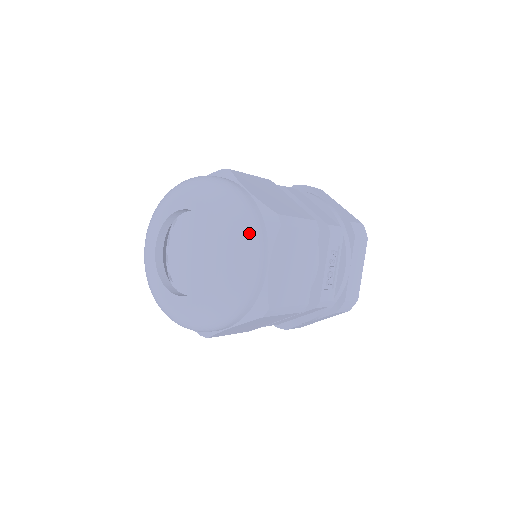
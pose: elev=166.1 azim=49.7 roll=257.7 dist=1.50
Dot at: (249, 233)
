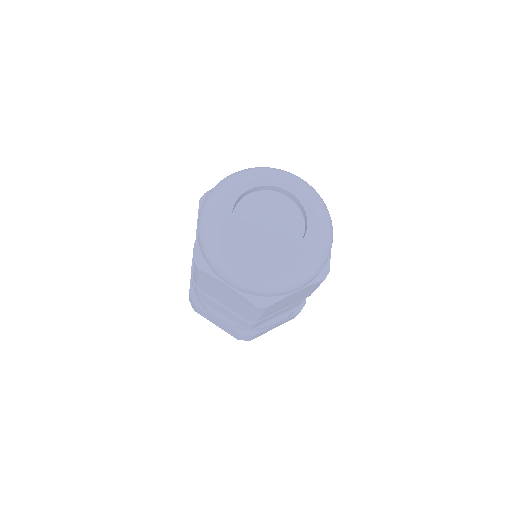
Dot at: occluded
